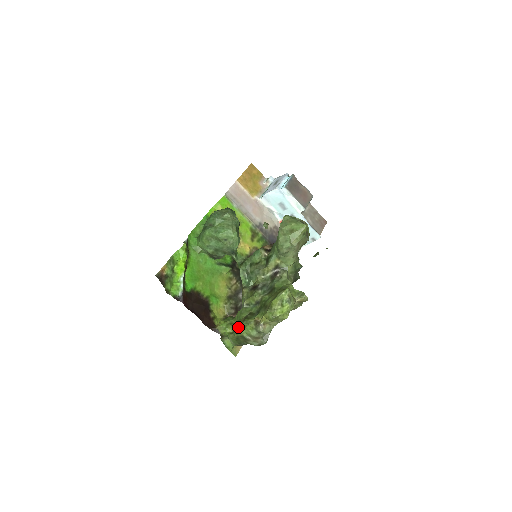
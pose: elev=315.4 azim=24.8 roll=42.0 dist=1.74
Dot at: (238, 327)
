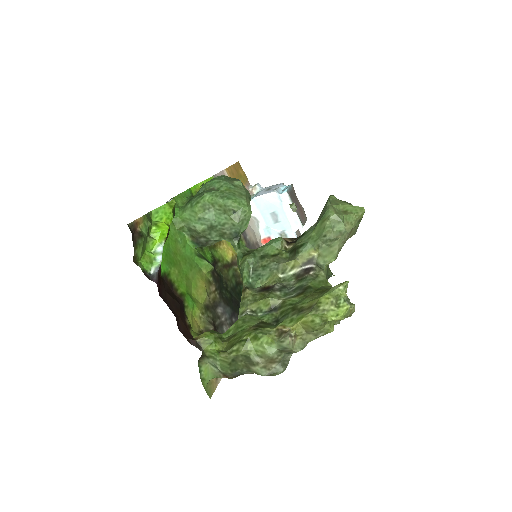
Dot at: (243, 339)
